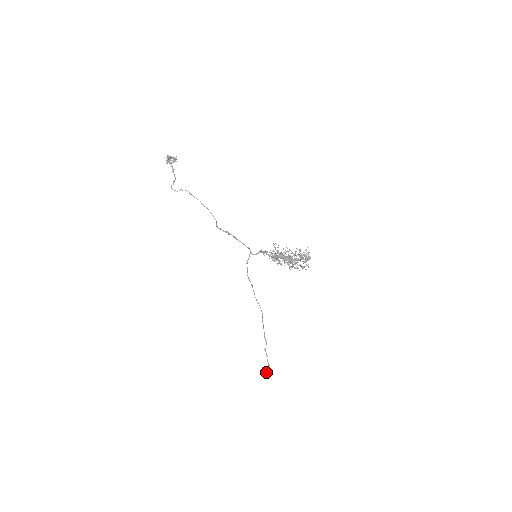
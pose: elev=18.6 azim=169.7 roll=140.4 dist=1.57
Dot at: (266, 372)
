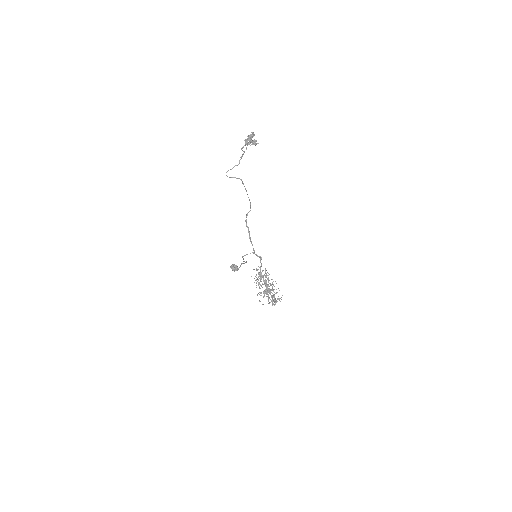
Dot at: occluded
